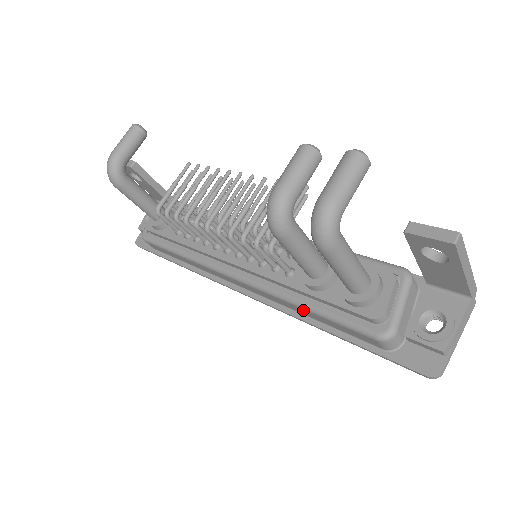
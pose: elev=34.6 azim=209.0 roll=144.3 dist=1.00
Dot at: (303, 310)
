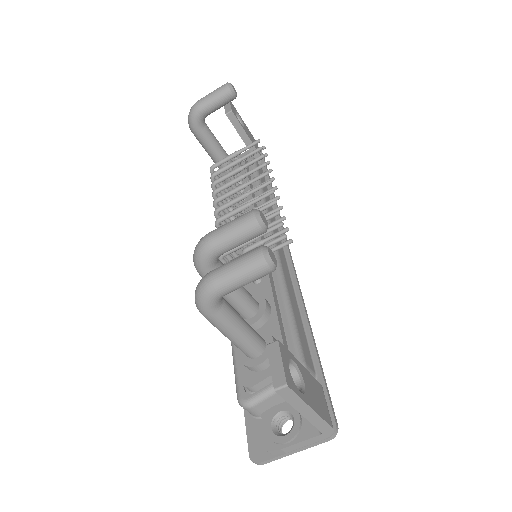
Dot at: occluded
